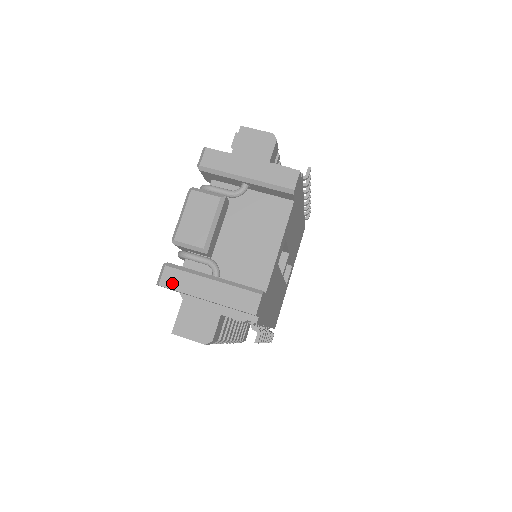
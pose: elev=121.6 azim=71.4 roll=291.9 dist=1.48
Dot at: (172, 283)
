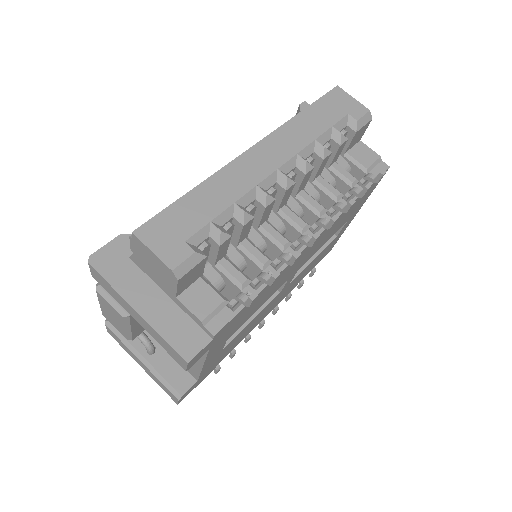
Dot at: (115, 339)
